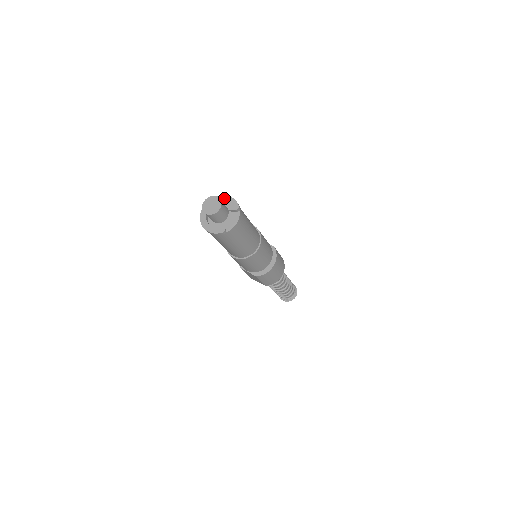
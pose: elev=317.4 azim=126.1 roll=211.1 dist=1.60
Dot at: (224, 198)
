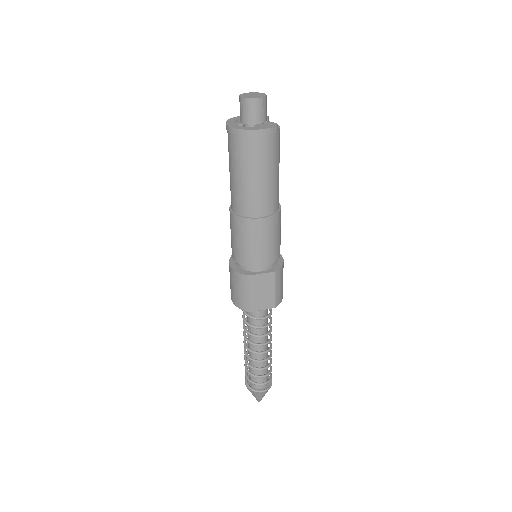
Dot at: occluded
